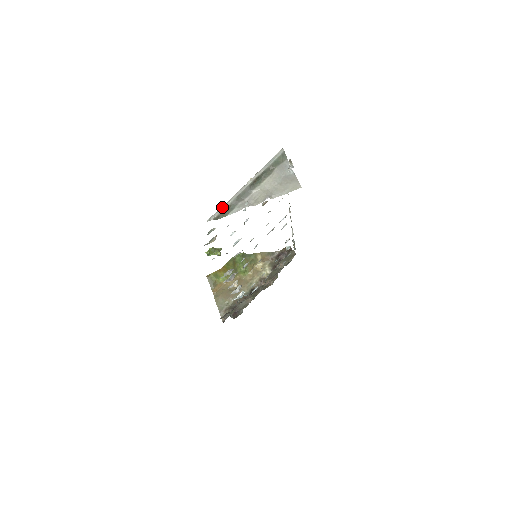
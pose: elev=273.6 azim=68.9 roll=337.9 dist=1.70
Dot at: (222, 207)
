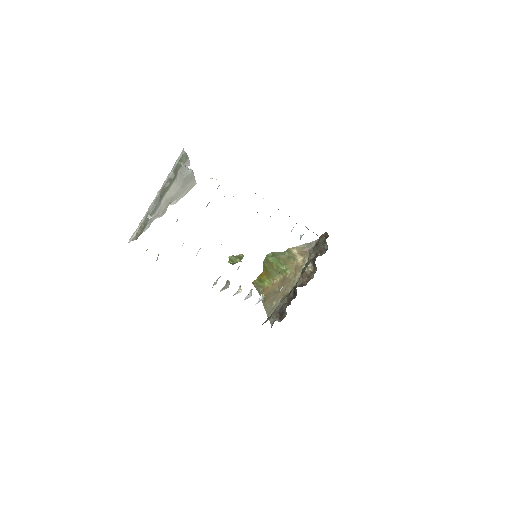
Dot at: (138, 226)
